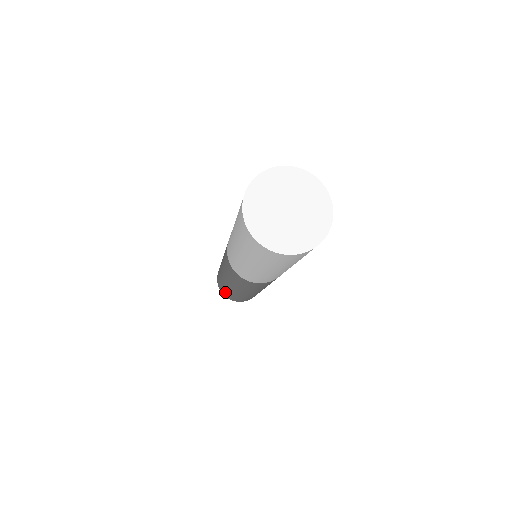
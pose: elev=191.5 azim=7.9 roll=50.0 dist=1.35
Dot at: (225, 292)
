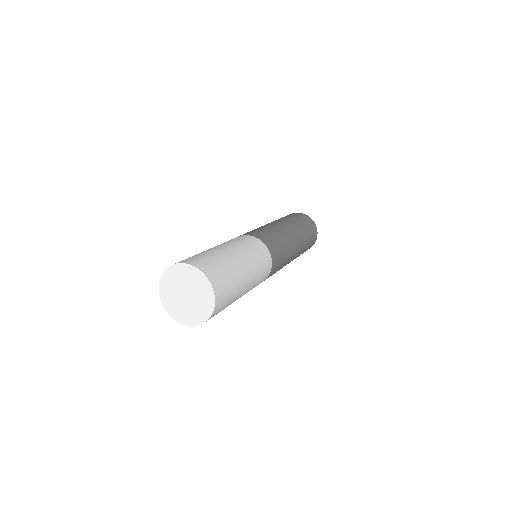
Dot at: occluded
